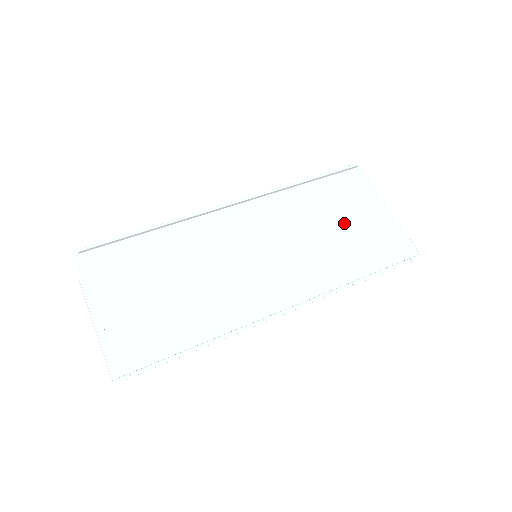
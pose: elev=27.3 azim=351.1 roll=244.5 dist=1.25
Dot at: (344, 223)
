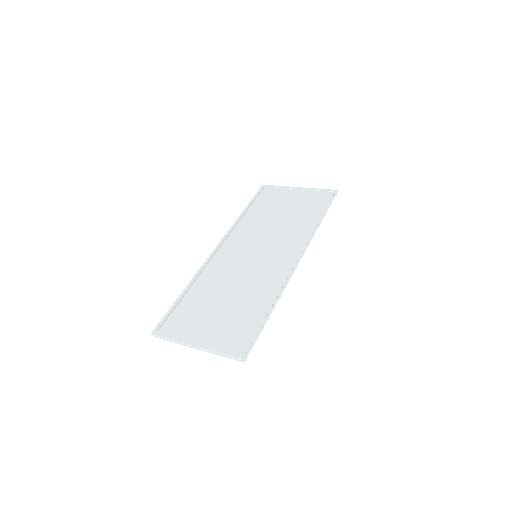
Dot at: (285, 210)
